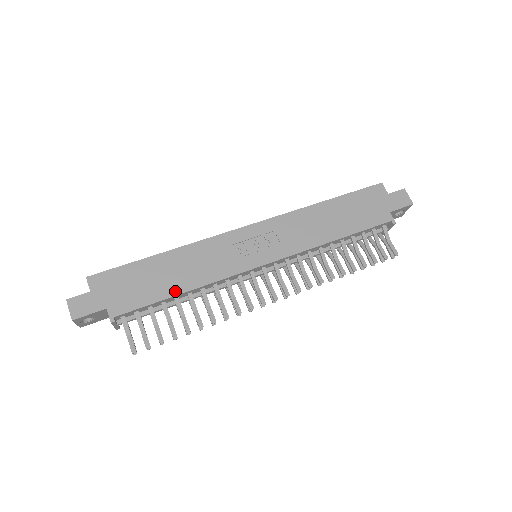
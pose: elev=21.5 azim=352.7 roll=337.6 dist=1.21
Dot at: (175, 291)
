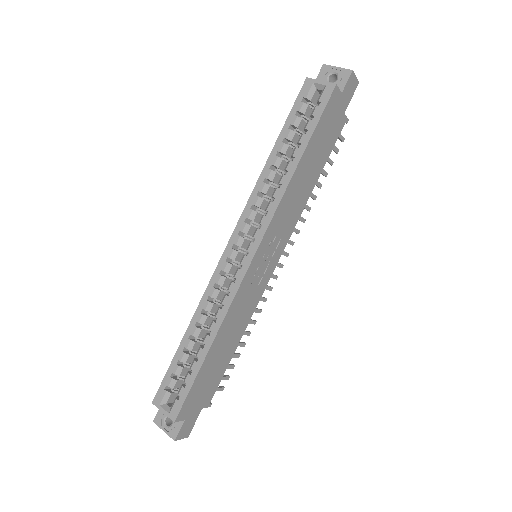
Dot at: (234, 350)
